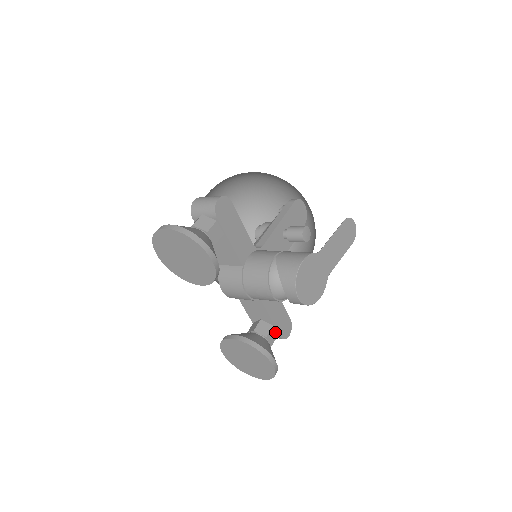
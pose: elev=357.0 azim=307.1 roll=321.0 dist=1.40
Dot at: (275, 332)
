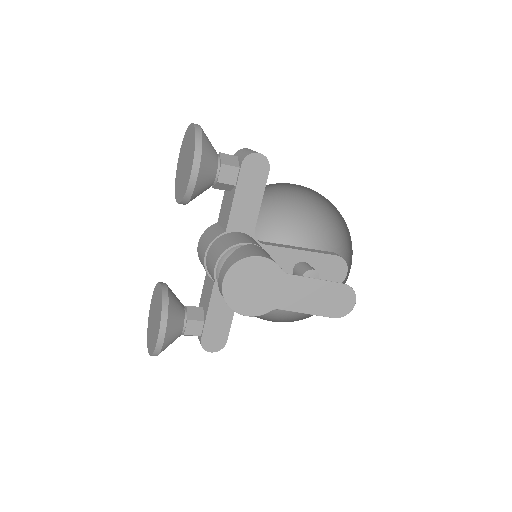
Dot at: (201, 329)
